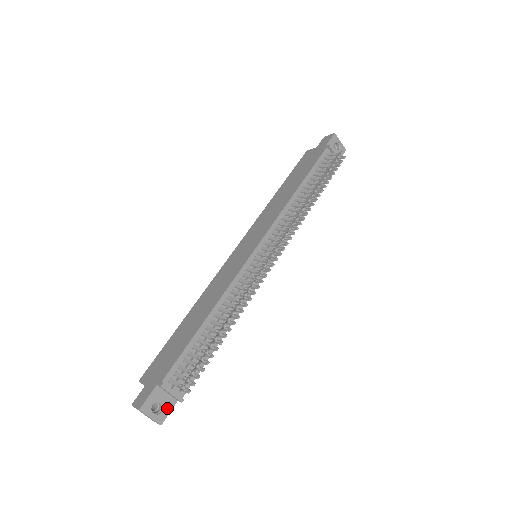
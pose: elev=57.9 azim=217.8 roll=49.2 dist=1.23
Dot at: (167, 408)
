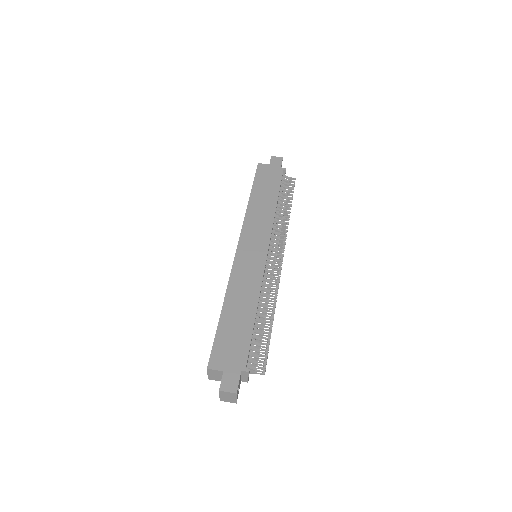
Dot at: (239, 388)
